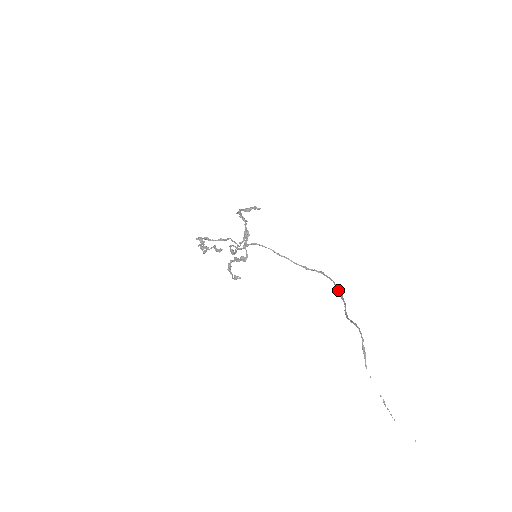
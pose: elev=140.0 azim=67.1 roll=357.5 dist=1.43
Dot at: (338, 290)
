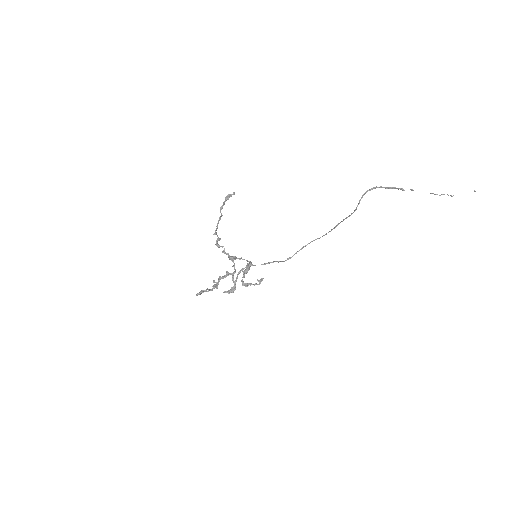
Dot at: (326, 234)
